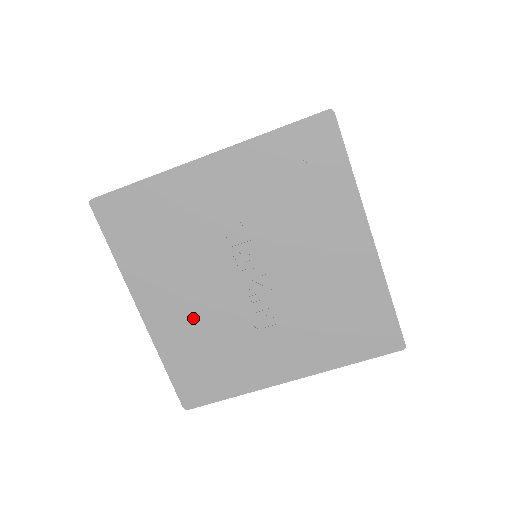
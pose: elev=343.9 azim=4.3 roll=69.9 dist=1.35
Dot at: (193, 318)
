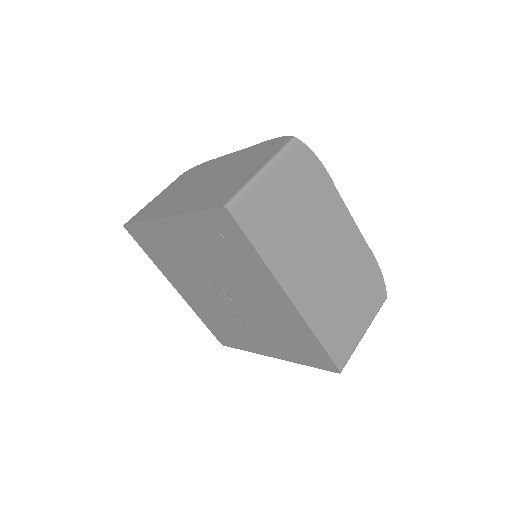
Dot at: (204, 303)
